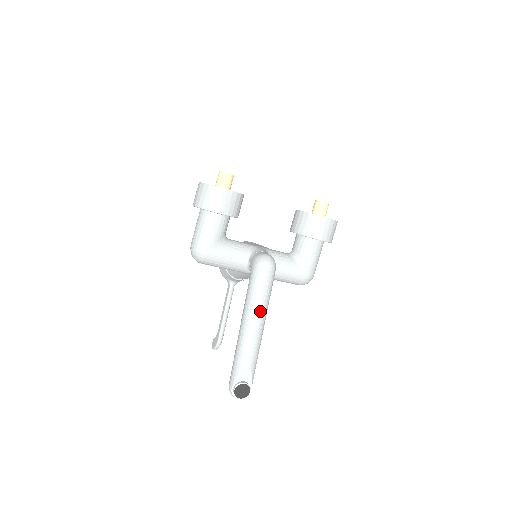
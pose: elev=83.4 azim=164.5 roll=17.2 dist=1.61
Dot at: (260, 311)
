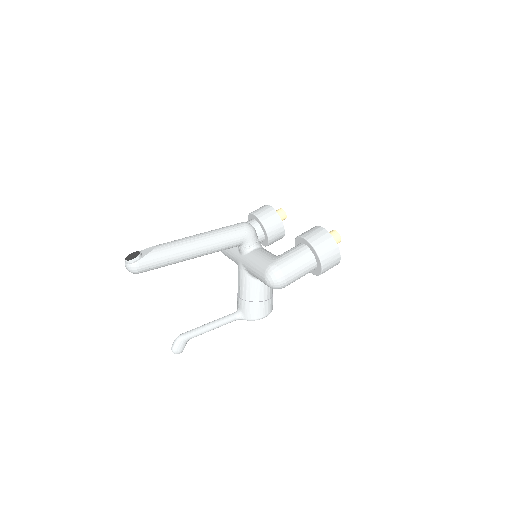
Dot at: (206, 233)
